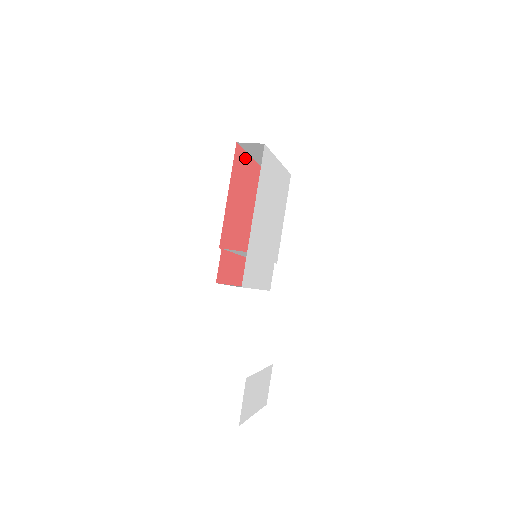
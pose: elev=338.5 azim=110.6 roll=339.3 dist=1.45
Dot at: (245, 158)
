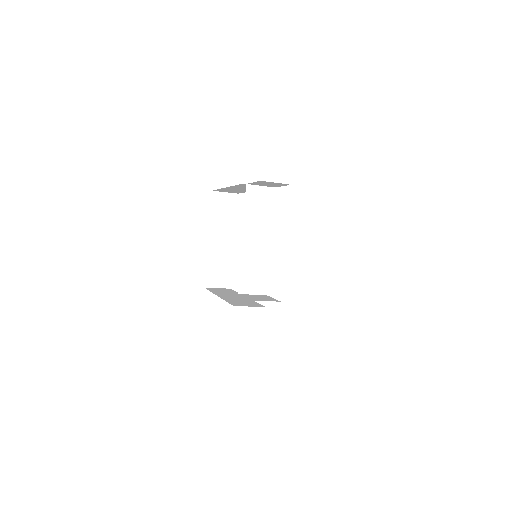
Dot at: occluded
